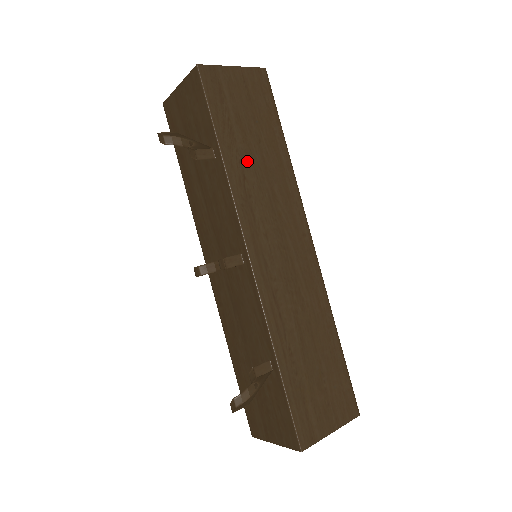
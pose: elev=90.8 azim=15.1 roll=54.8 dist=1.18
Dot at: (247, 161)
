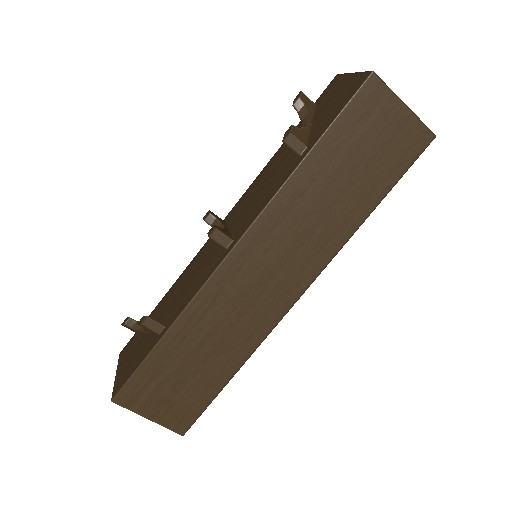
Dot at: (321, 186)
